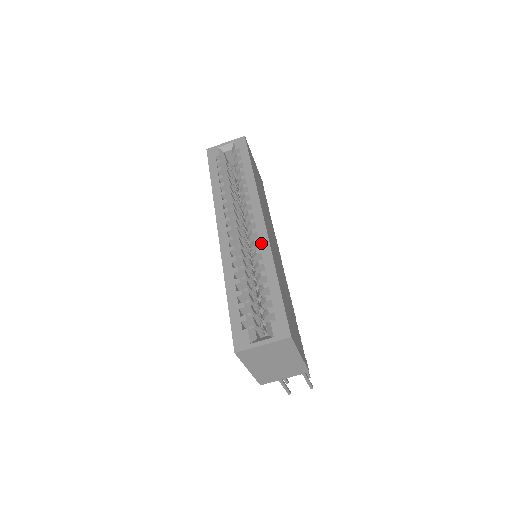
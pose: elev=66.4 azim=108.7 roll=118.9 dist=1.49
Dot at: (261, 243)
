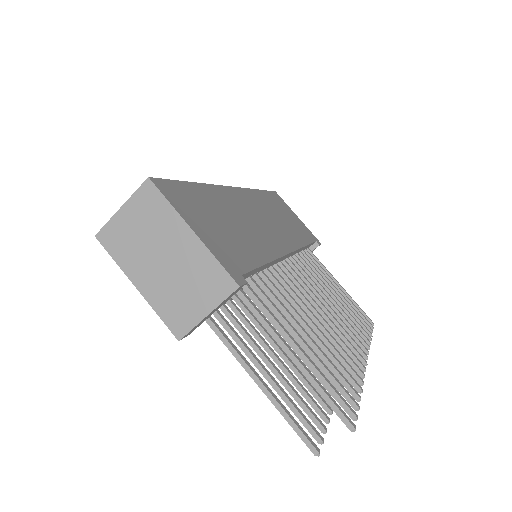
Dot at: occluded
